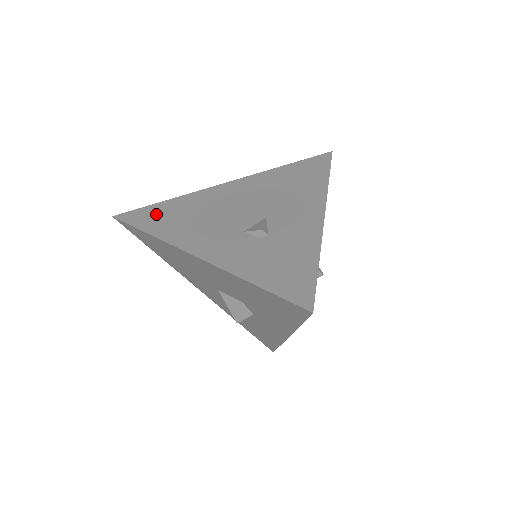
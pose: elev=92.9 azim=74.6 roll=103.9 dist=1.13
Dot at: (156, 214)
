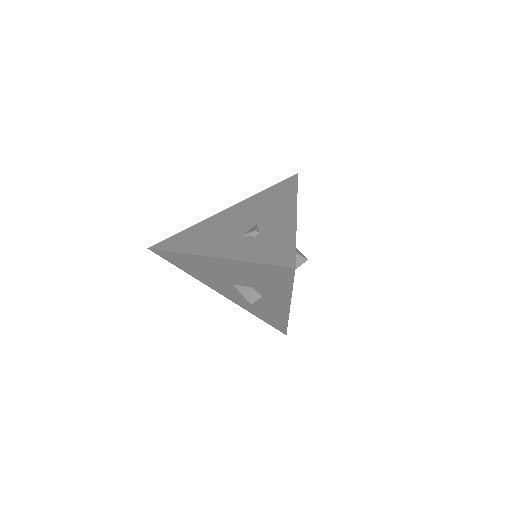
Dot at: (179, 240)
